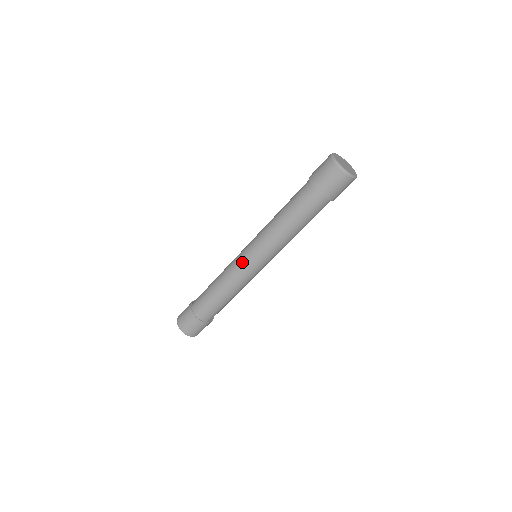
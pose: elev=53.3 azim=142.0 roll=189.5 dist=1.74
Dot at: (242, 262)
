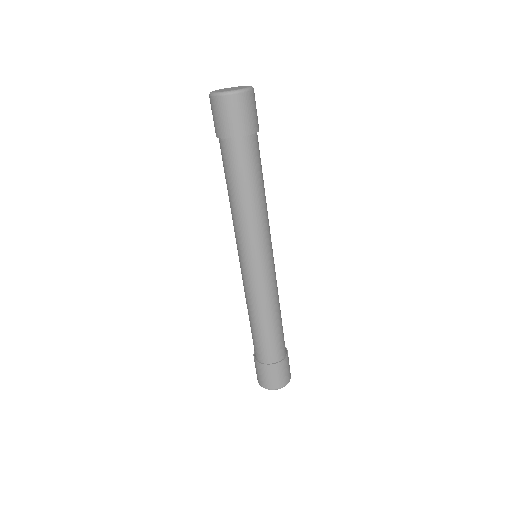
Dot at: occluded
